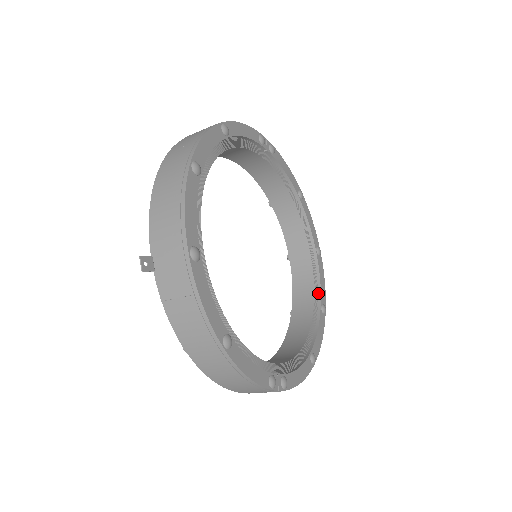
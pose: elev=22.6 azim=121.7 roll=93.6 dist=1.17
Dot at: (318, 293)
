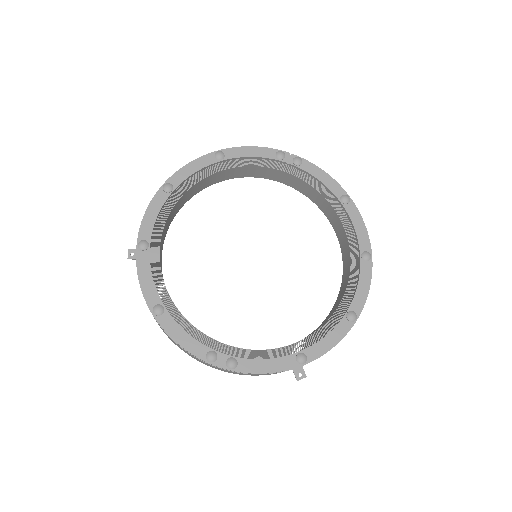
Dot at: (351, 300)
